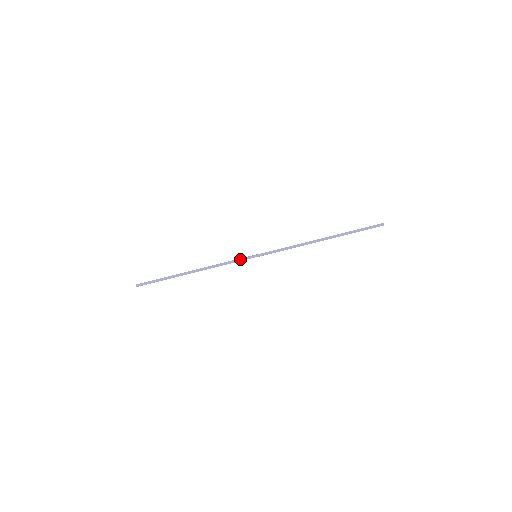
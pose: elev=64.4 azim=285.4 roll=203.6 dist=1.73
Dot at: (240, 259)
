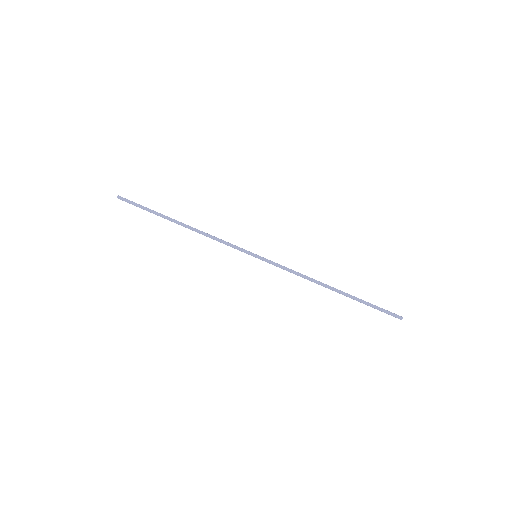
Dot at: (239, 247)
